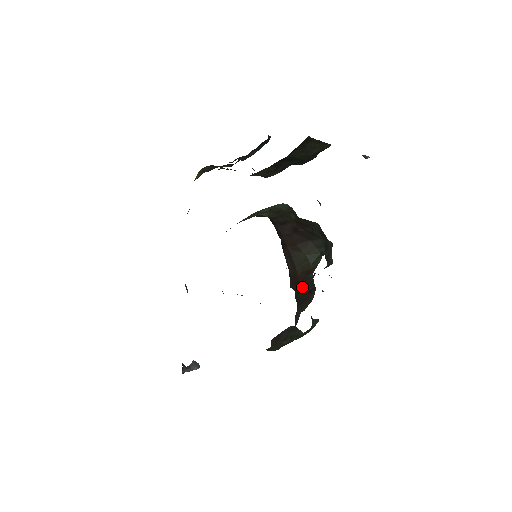
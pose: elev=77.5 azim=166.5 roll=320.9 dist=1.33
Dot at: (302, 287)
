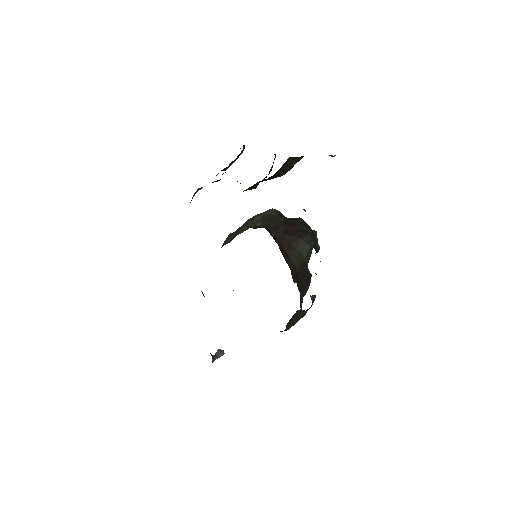
Dot at: (301, 277)
